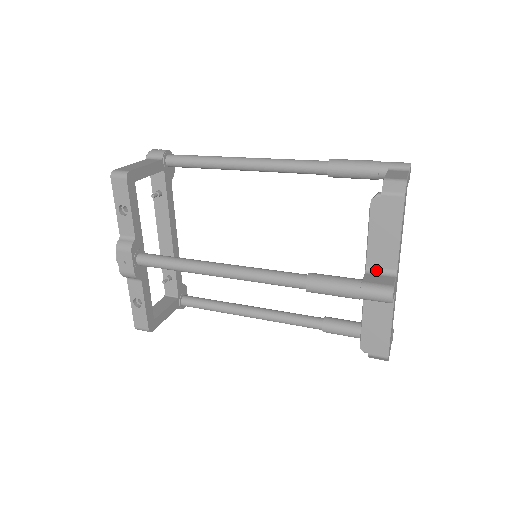
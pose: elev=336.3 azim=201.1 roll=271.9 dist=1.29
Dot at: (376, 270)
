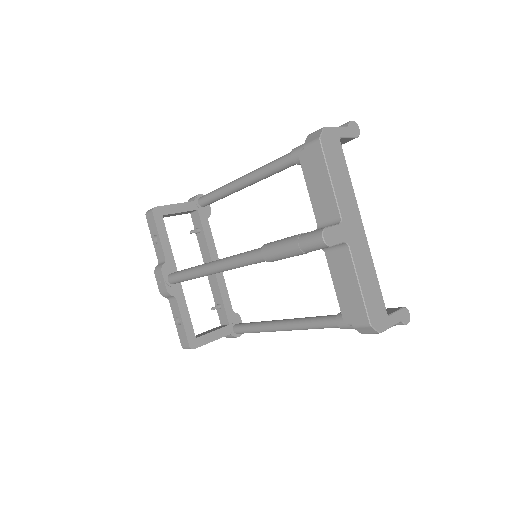
Dot at: (325, 224)
